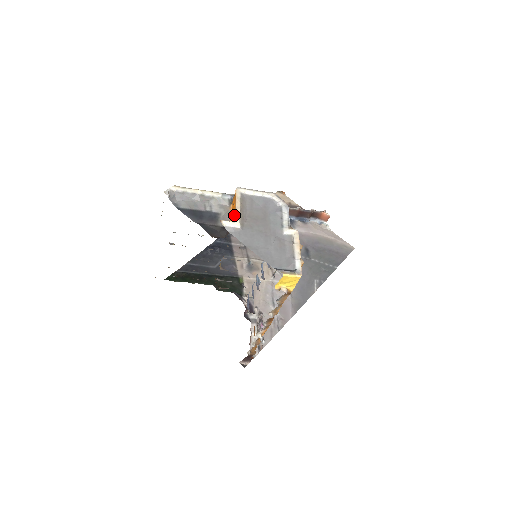
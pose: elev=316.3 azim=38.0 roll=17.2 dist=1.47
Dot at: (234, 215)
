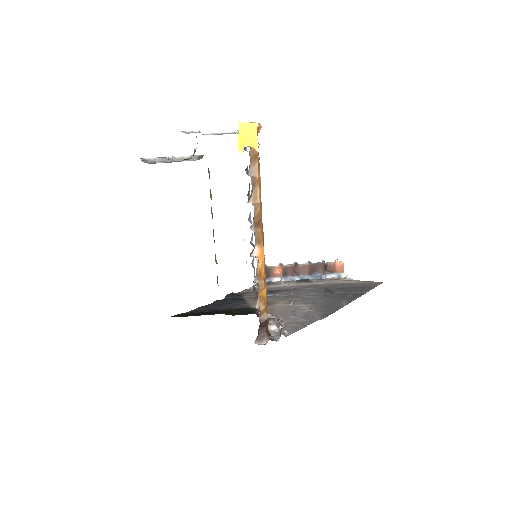
Dot at: occluded
